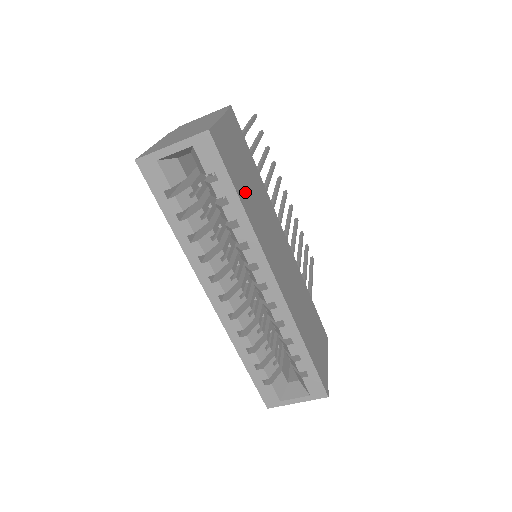
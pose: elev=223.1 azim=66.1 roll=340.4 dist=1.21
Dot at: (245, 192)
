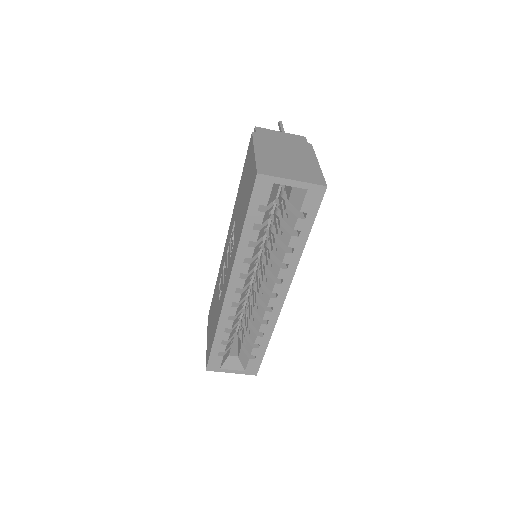
Dot at: occluded
